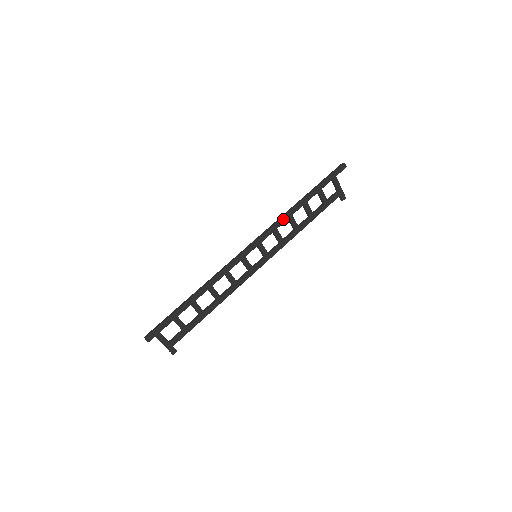
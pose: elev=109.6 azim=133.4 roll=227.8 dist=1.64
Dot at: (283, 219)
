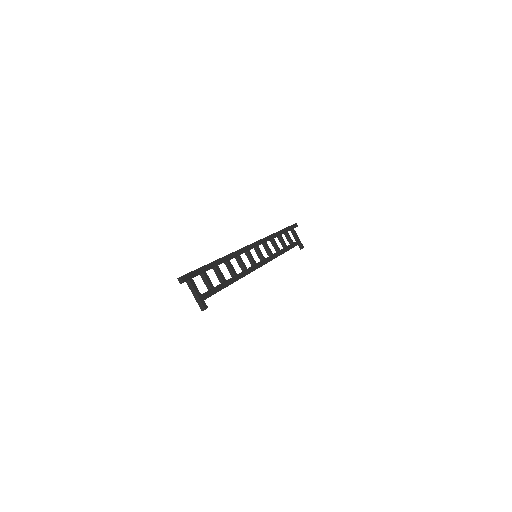
Dot at: (269, 237)
